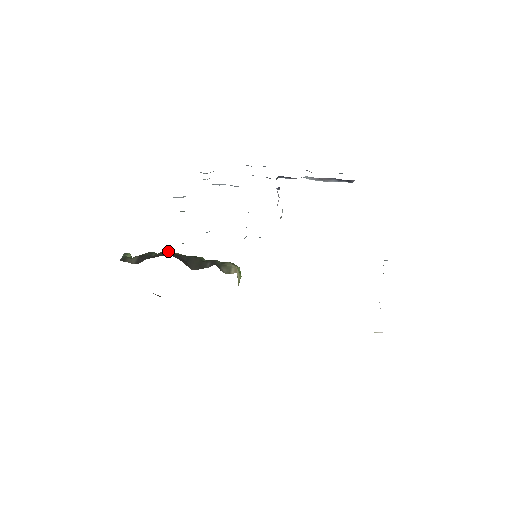
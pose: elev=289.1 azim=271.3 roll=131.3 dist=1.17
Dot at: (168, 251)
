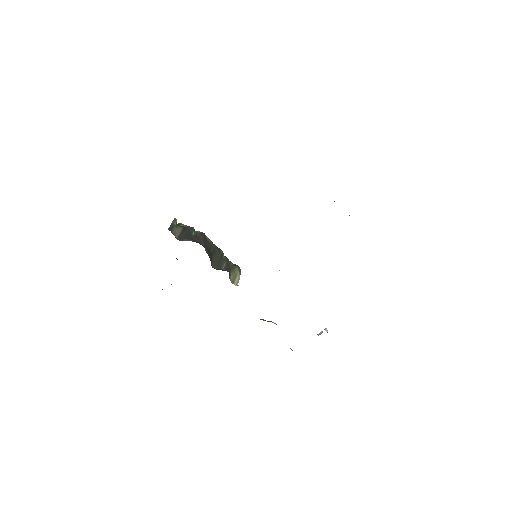
Dot at: (204, 234)
